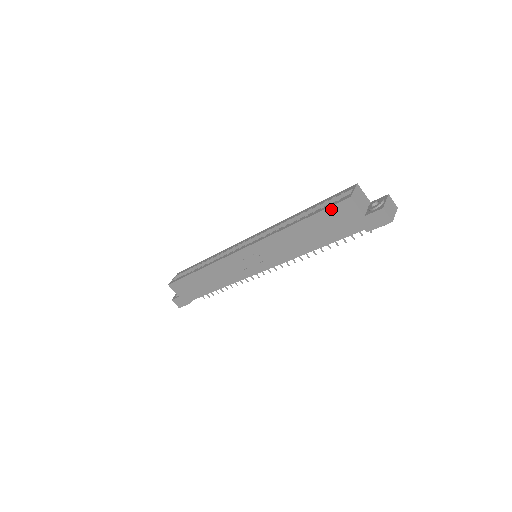
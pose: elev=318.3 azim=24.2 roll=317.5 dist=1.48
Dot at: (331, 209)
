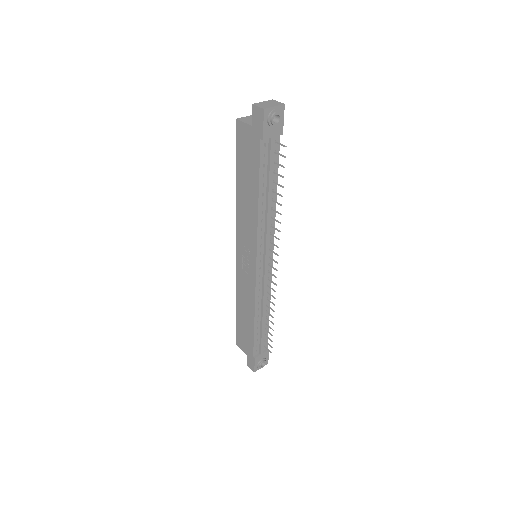
Dot at: (238, 144)
